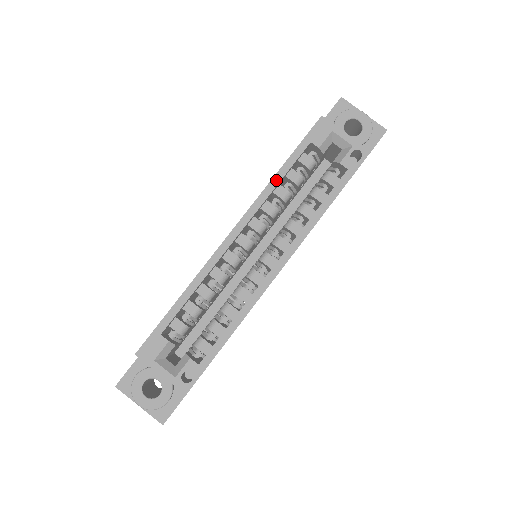
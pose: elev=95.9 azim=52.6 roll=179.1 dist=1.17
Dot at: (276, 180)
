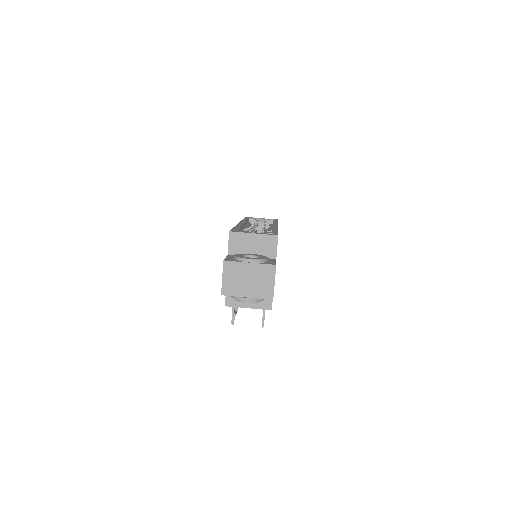
Dot at: occluded
